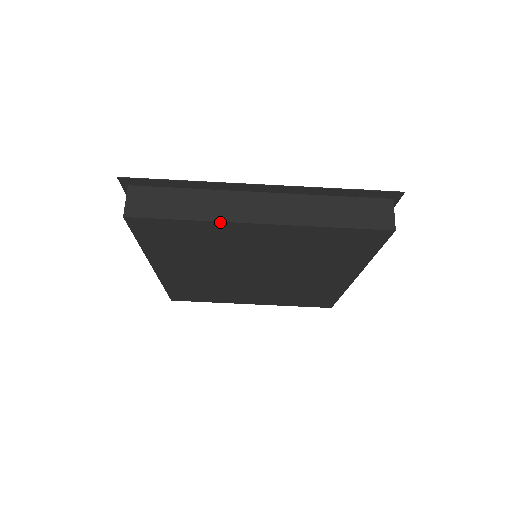
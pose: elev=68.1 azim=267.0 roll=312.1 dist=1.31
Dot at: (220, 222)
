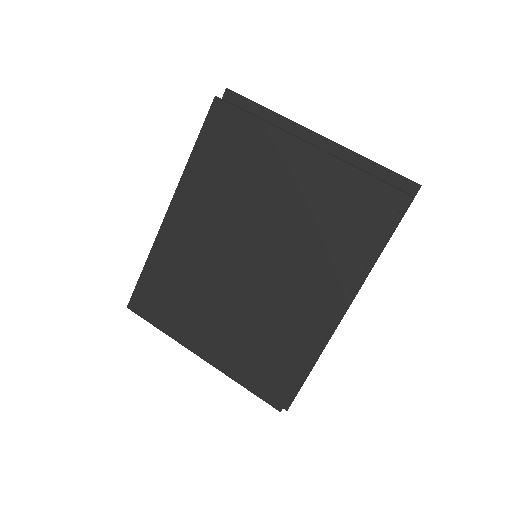
Dot at: (278, 129)
